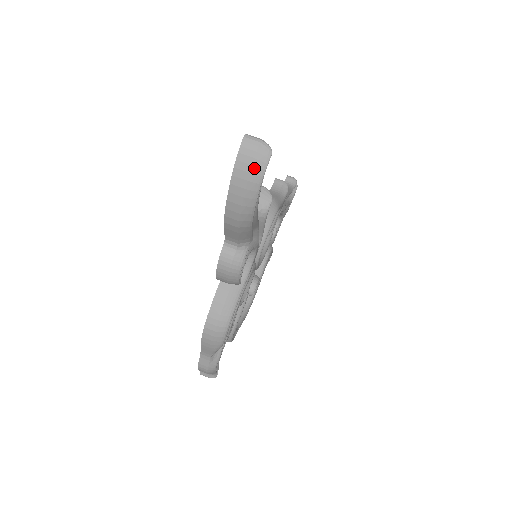
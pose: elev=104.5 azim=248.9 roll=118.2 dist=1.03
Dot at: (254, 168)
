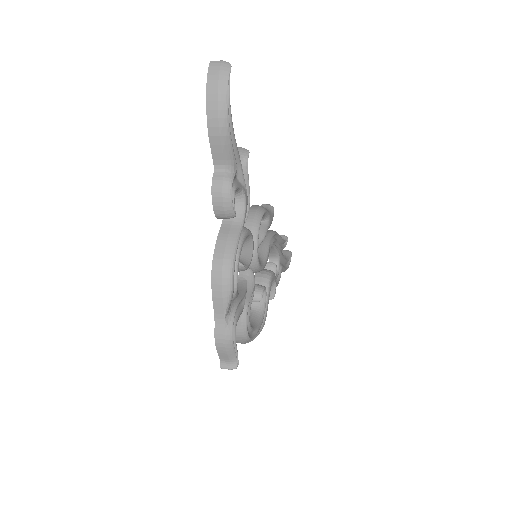
Dot at: (221, 76)
